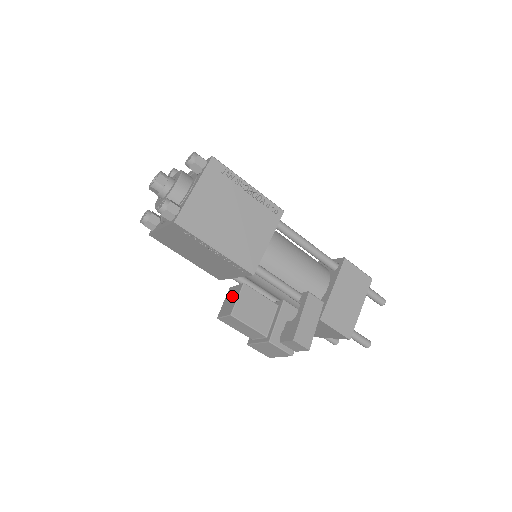
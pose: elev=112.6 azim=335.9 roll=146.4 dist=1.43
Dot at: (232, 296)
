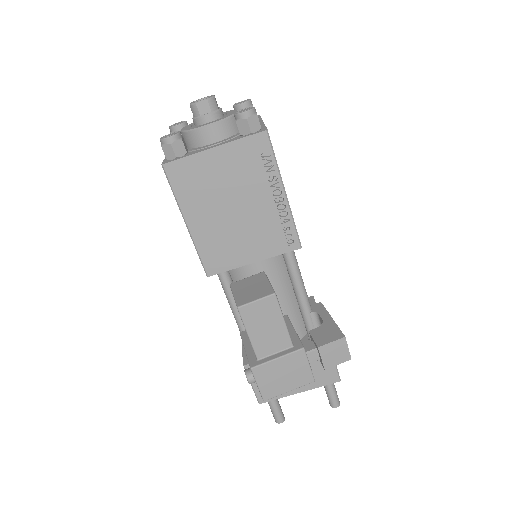
Dot at: (252, 284)
